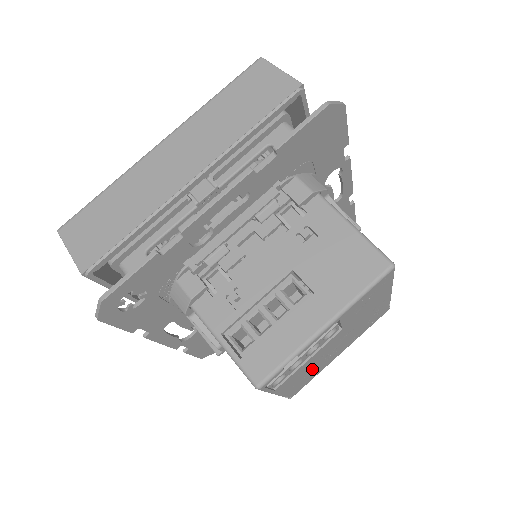
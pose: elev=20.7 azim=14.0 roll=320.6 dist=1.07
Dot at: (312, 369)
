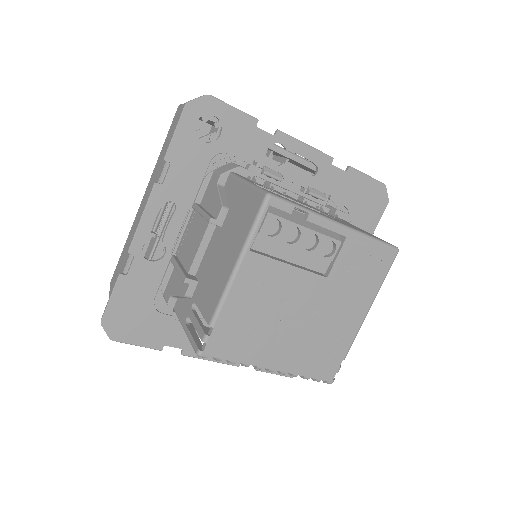
Dot at: (262, 316)
